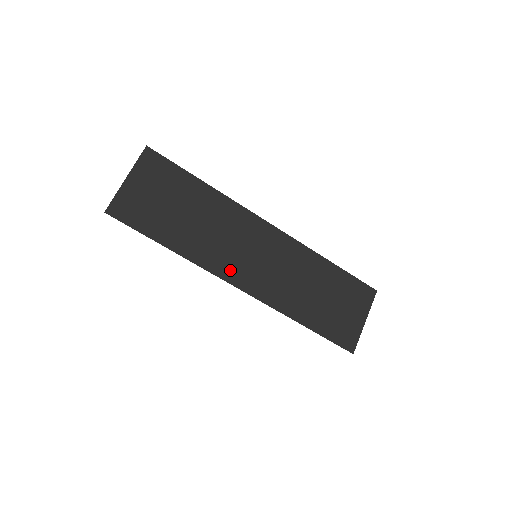
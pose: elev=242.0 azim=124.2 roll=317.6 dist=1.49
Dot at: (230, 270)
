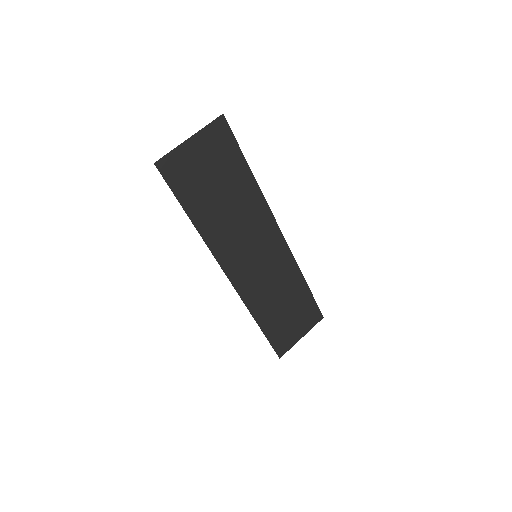
Dot at: (230, 260)
